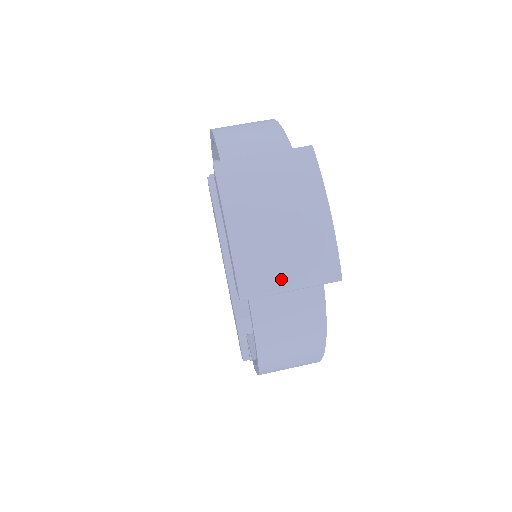
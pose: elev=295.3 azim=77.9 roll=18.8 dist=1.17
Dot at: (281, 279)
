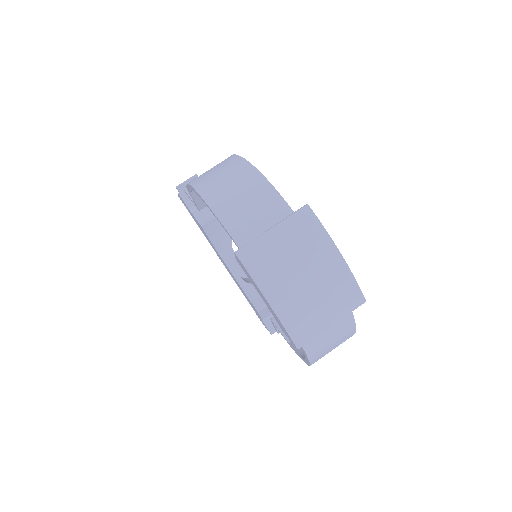
Dot at: (323, 322)
